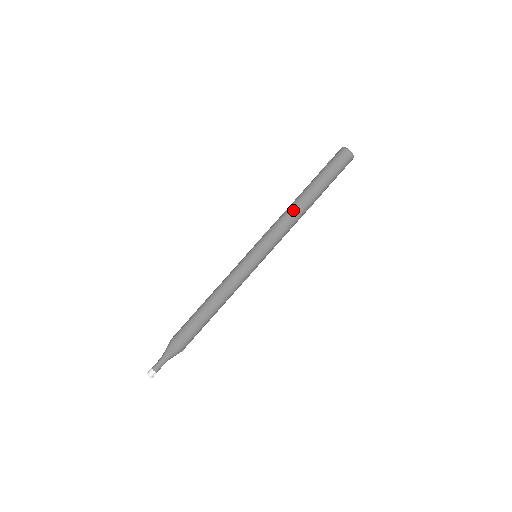
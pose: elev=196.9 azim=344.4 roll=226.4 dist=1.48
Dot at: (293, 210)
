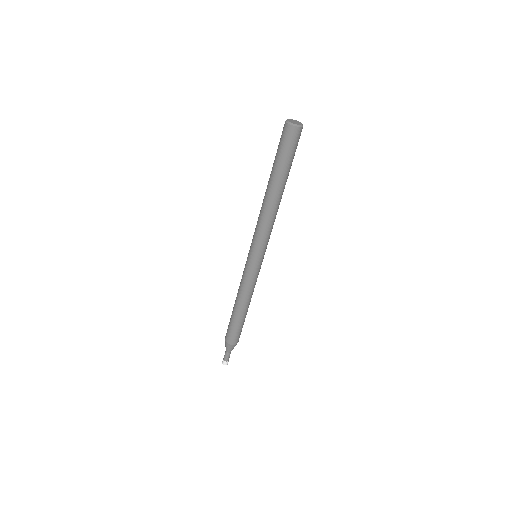
Dot at: (271, 210)
